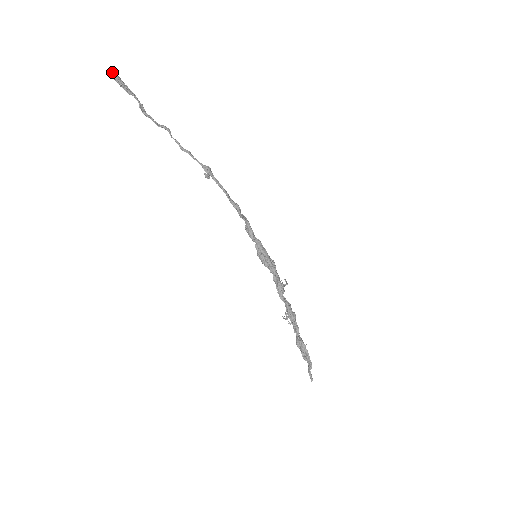
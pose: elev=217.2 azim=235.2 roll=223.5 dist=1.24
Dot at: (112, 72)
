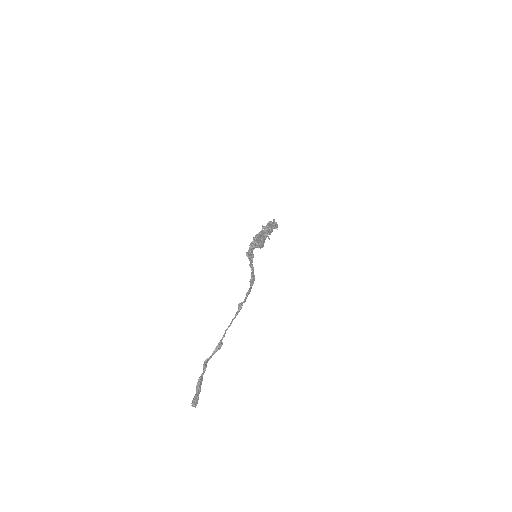
Dot at: (195, 406)
